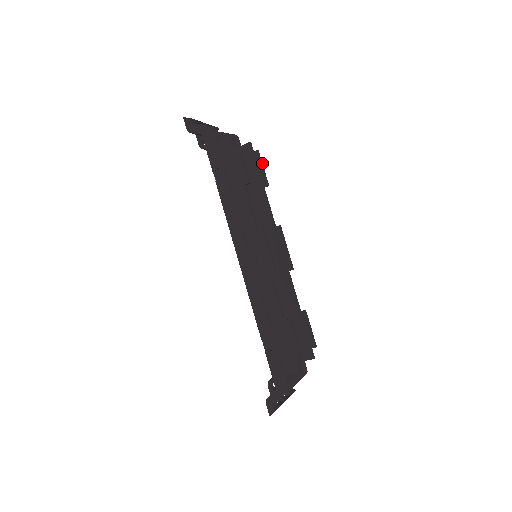
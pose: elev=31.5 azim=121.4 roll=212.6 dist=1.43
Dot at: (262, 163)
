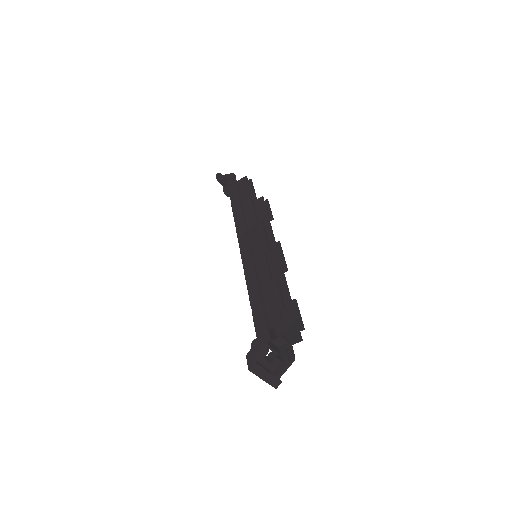
Dot at: occluded
